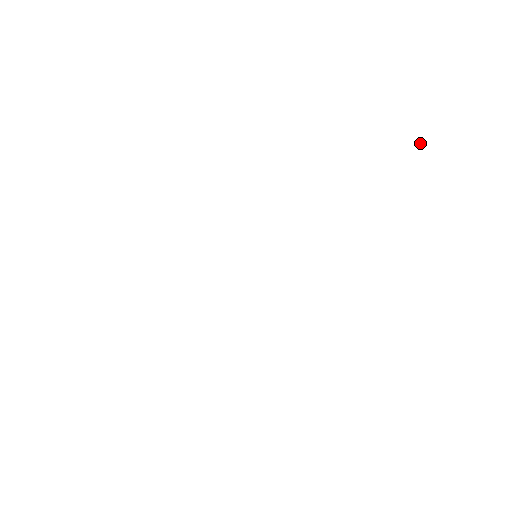
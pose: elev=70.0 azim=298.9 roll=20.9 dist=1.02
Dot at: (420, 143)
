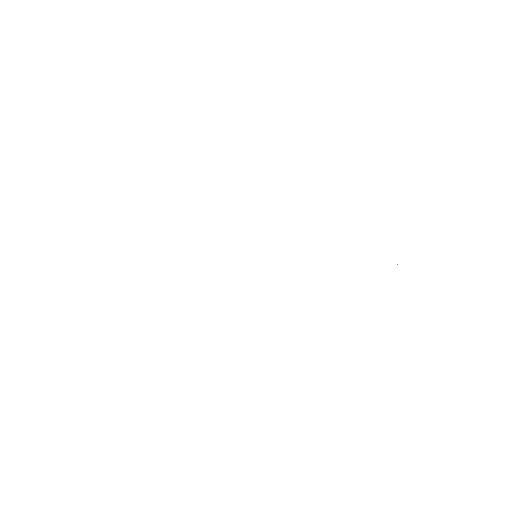
Dot at: (397, 264)
